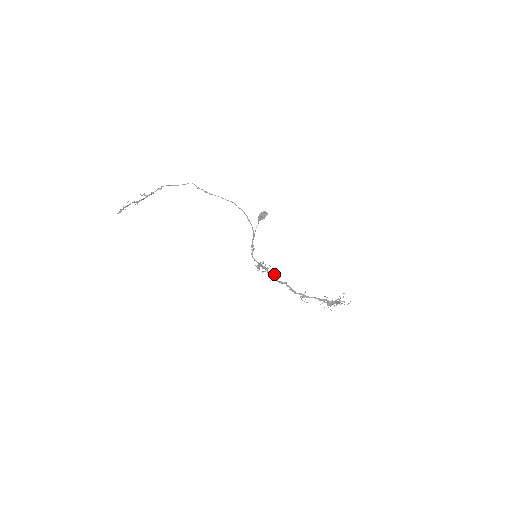
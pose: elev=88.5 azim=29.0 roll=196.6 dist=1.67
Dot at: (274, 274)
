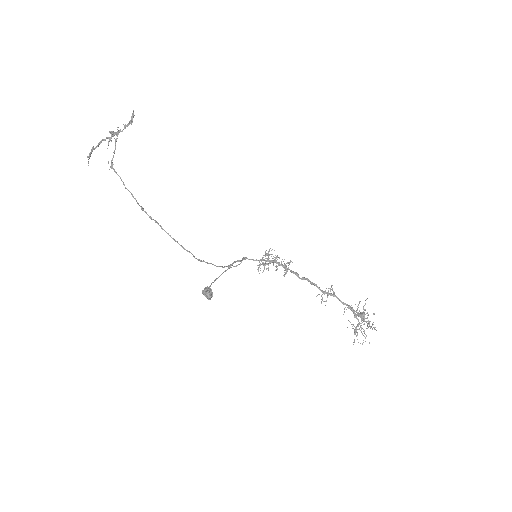
Dot at: (285, 270)
